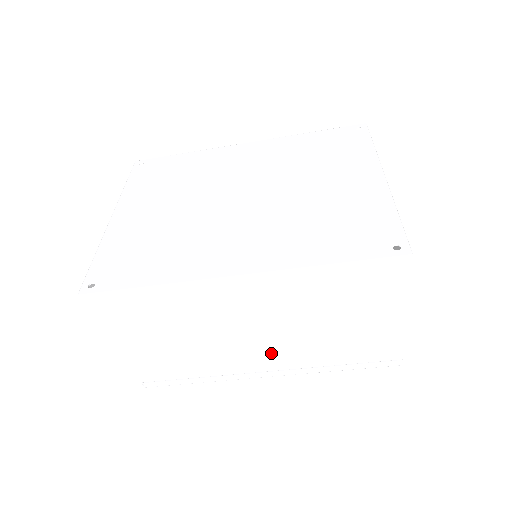
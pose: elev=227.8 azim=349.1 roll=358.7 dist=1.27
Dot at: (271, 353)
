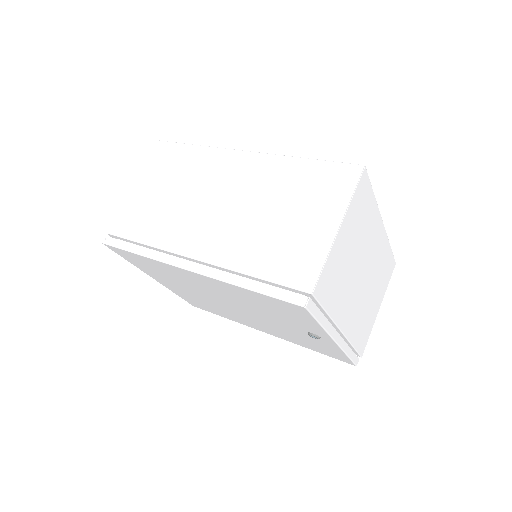
Dot at: (213, 235)
